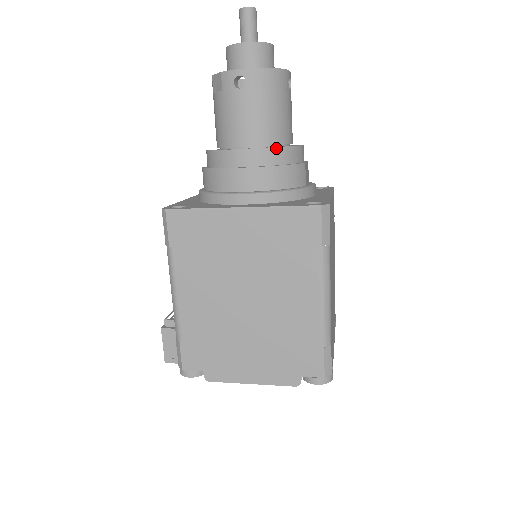
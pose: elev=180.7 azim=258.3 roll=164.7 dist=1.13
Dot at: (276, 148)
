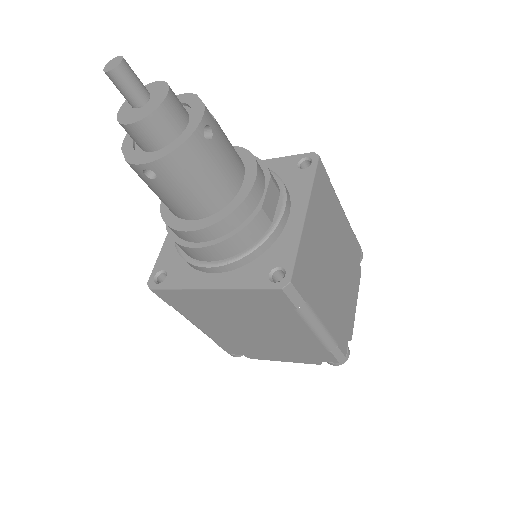
Dot at: (221, 221)
